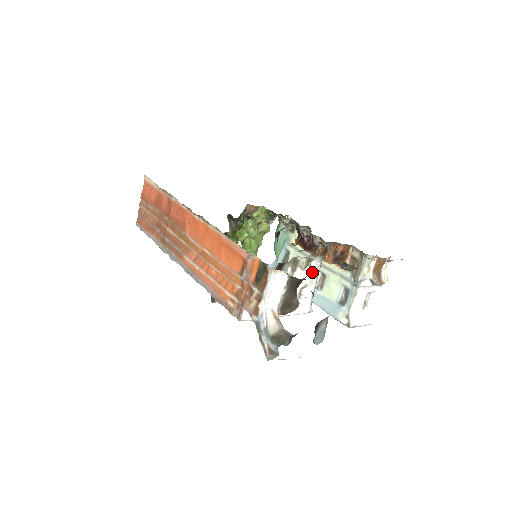
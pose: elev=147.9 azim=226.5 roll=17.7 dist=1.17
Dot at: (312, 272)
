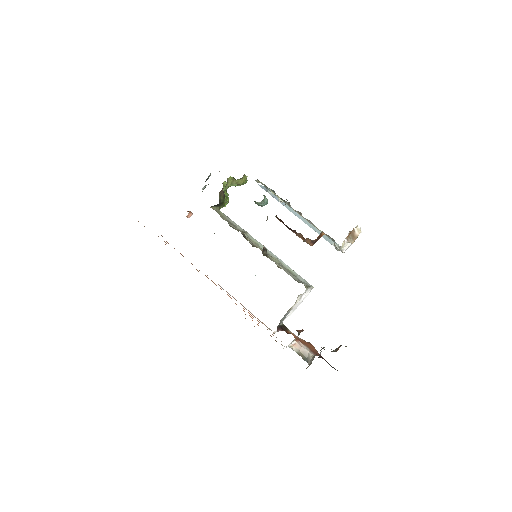
Dot at: (302, 294)
